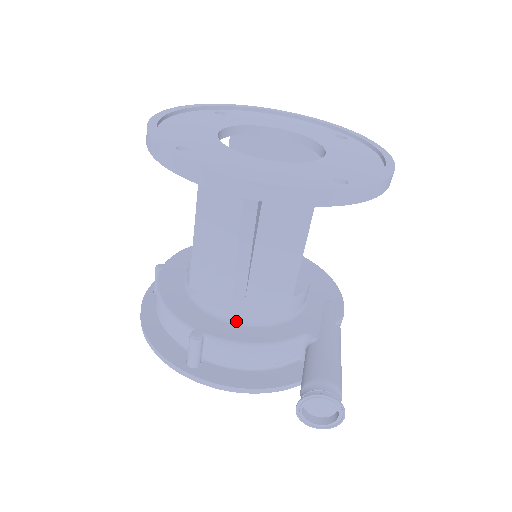
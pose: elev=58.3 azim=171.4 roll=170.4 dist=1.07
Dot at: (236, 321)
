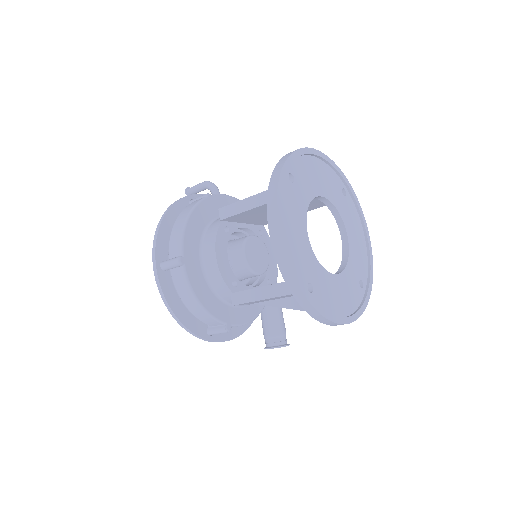
Dot at: (242, 306)
